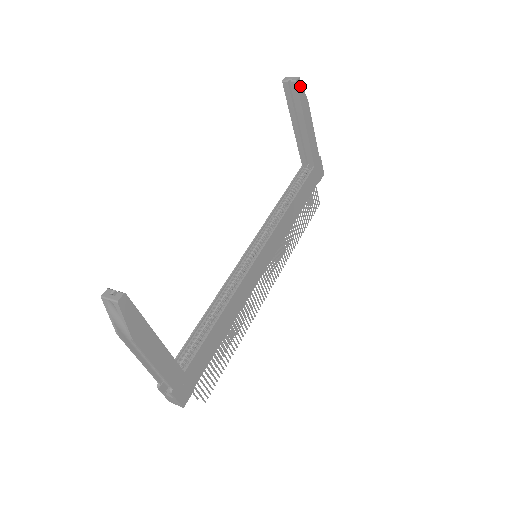
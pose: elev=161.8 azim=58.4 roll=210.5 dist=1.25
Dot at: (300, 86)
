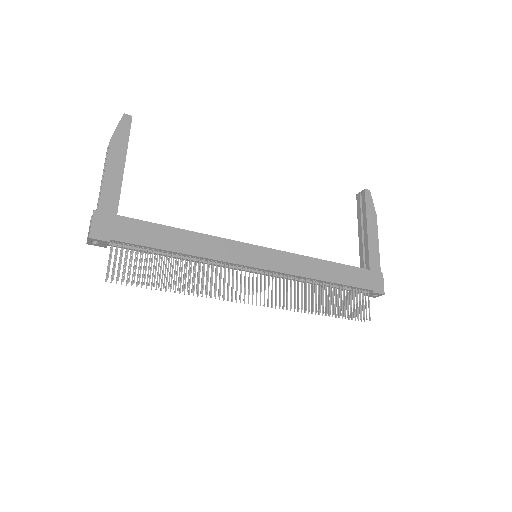
Dot at: (369, 196)
